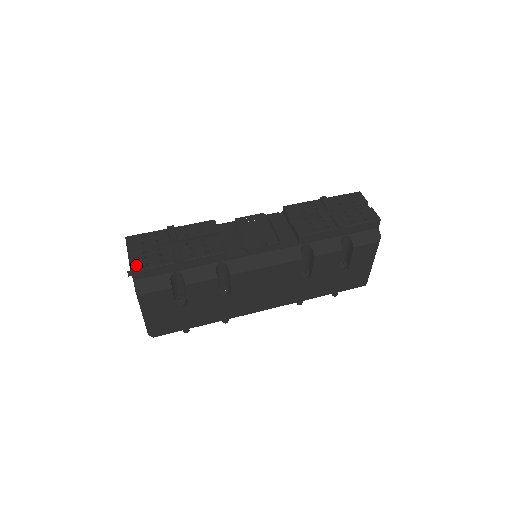
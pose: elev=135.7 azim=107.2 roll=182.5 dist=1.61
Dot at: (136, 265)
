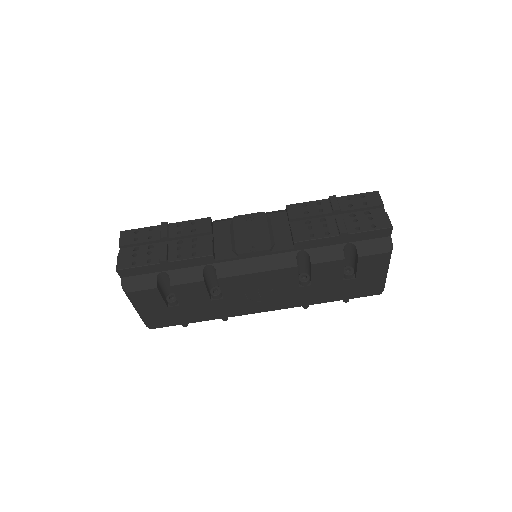
Dot at: (122, 263)
